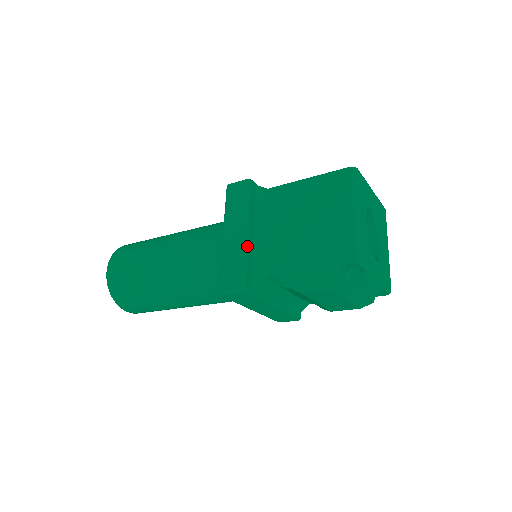
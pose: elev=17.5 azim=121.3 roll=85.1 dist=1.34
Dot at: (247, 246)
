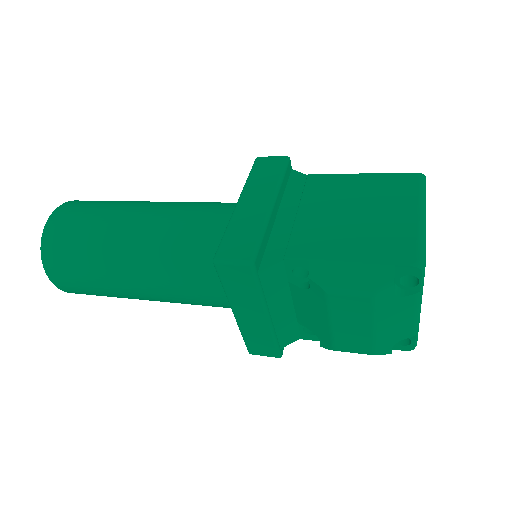
Dot at: (269, 218)
